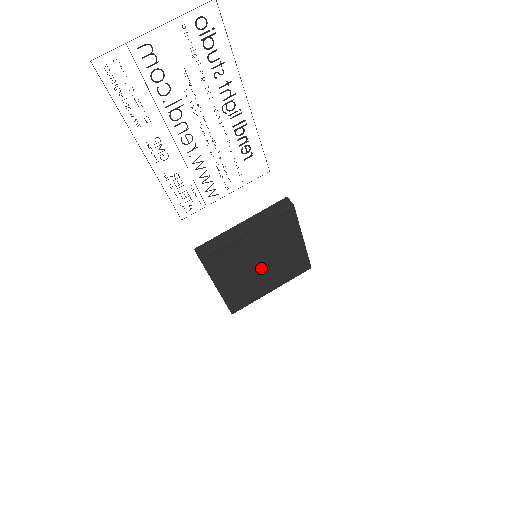
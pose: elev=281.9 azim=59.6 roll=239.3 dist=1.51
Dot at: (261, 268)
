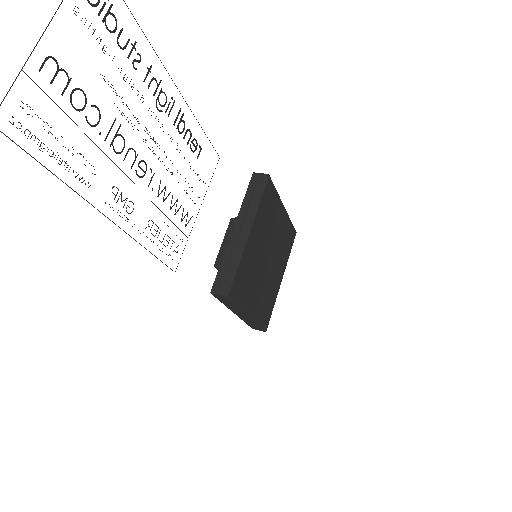
Dot at: (269, 264)
